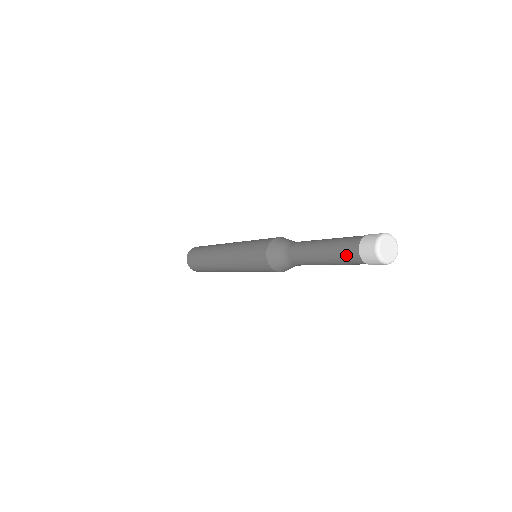
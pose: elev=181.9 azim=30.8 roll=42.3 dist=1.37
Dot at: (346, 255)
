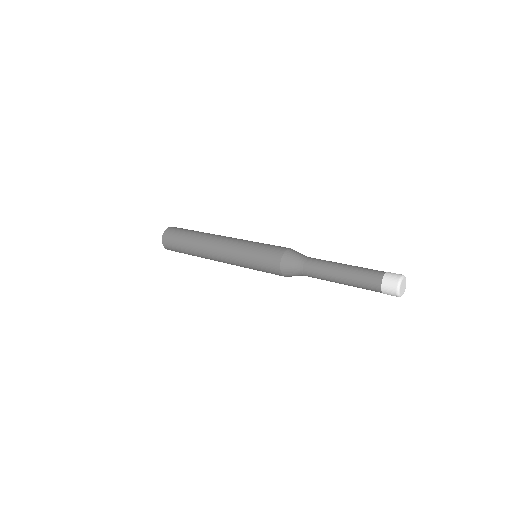
Dot at: (368, 279)
